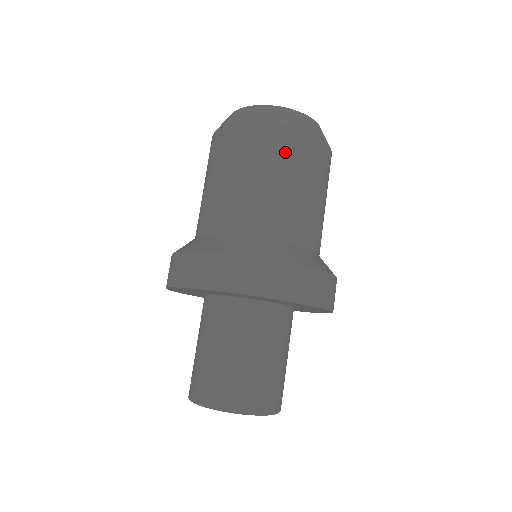
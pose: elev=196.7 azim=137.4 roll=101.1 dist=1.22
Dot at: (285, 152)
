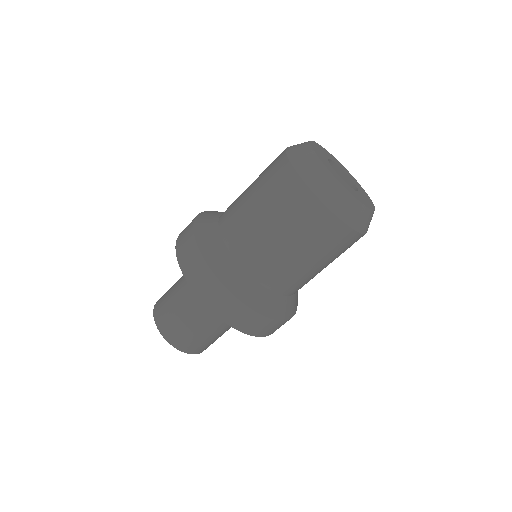
Dot at: (311, 229)
